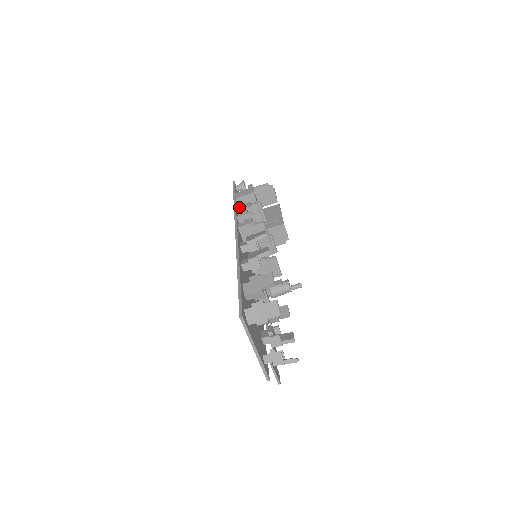
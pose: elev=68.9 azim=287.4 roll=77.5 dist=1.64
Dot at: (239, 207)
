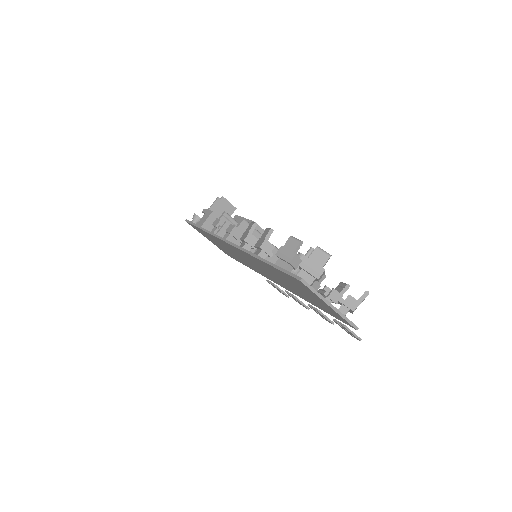
Dot at: occluded
